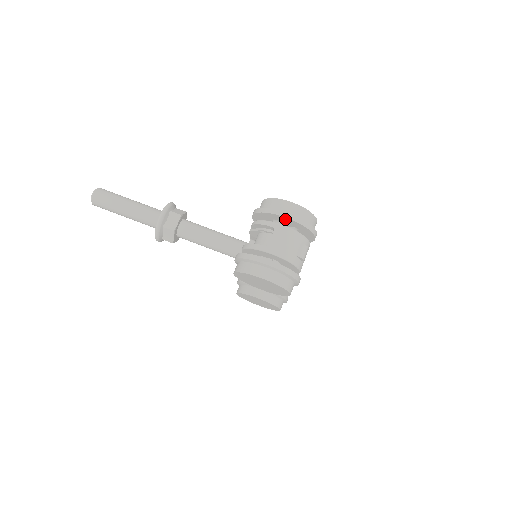
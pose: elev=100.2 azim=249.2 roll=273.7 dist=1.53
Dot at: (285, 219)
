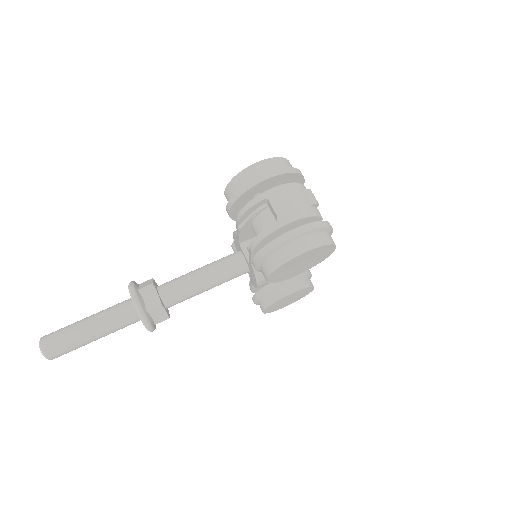
Dot at: (267, 182)
